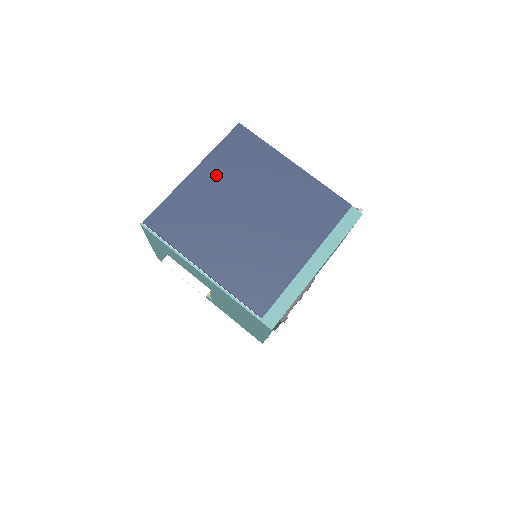
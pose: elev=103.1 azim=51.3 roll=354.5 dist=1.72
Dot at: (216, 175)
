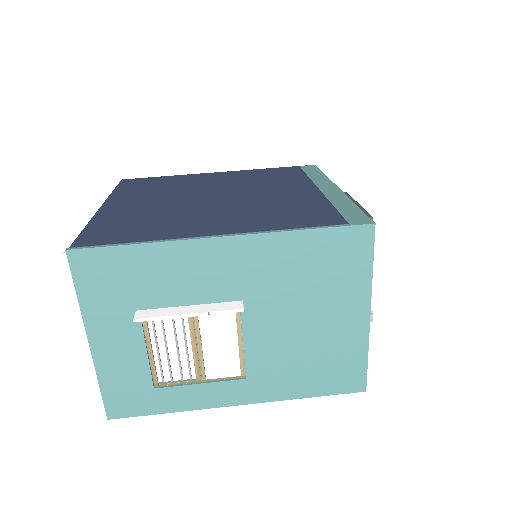
Dot at: (136, 199)
